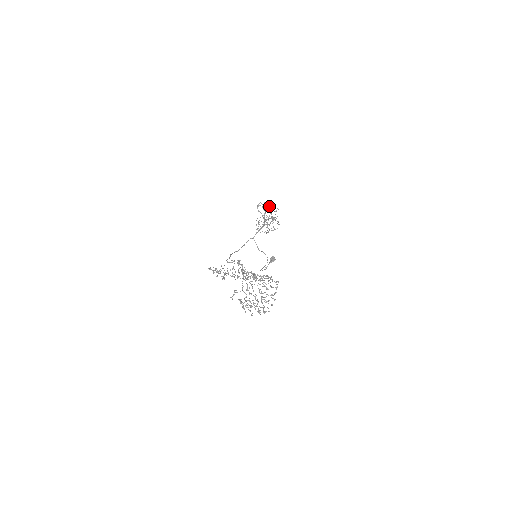
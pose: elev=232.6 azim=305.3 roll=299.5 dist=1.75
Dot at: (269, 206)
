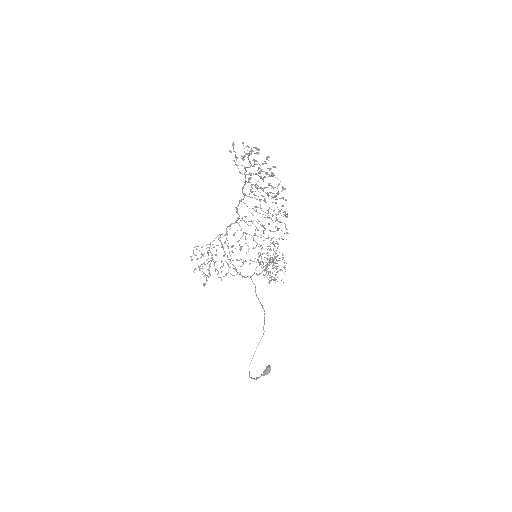
Dot at: occluded
